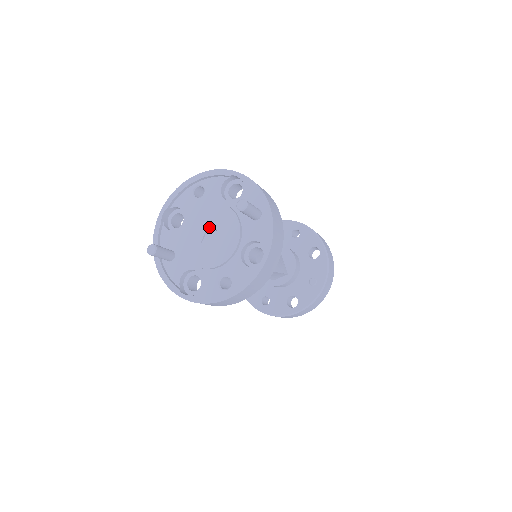
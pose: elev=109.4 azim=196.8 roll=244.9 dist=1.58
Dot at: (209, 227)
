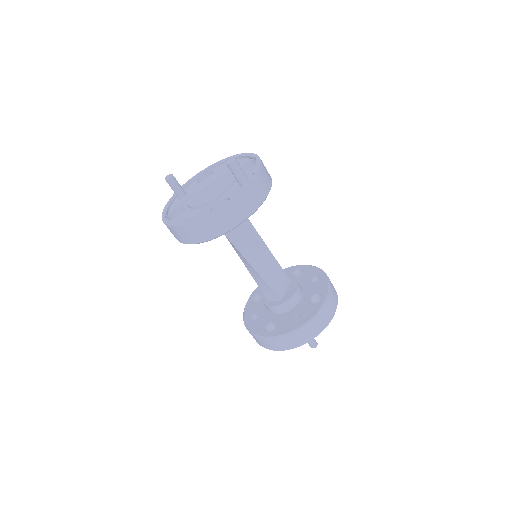
Dot at: (215, 184)
